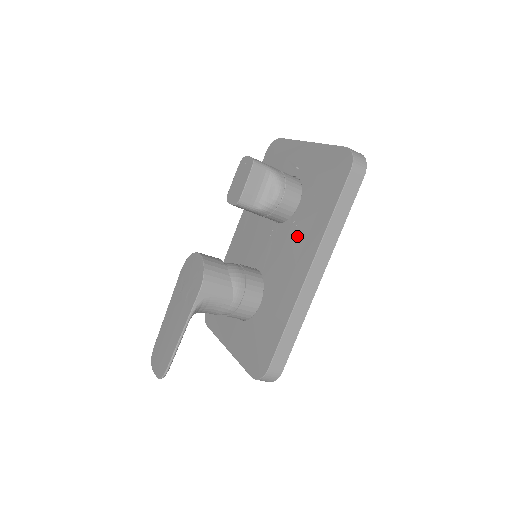
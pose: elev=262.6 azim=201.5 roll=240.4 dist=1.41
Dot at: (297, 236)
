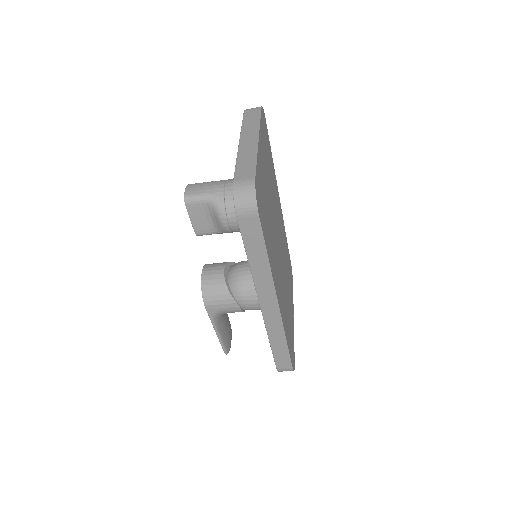
Dot at: occluded
